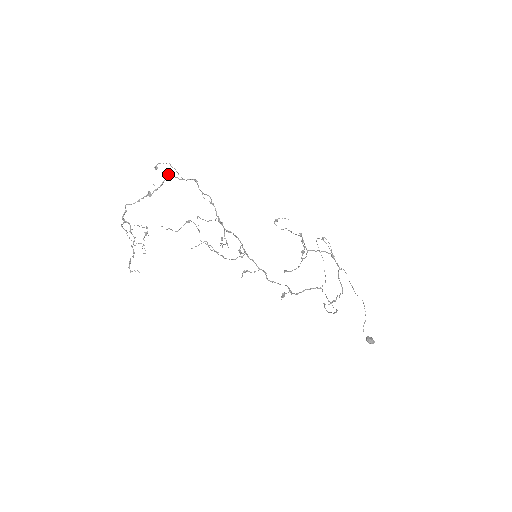
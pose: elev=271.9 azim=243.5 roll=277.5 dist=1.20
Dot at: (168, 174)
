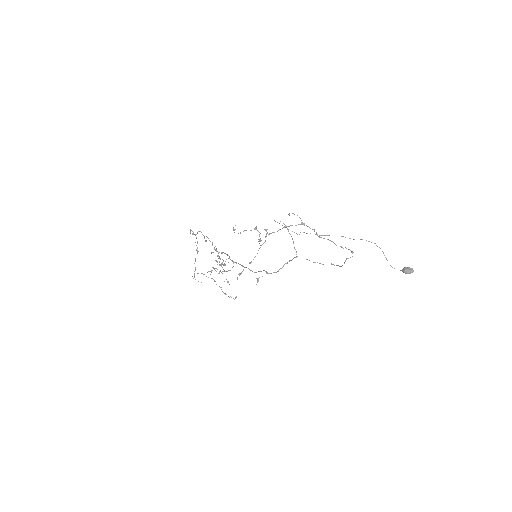
Dot at: occluded
